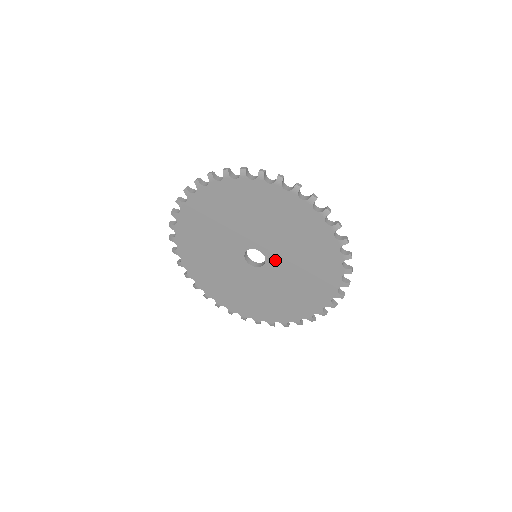
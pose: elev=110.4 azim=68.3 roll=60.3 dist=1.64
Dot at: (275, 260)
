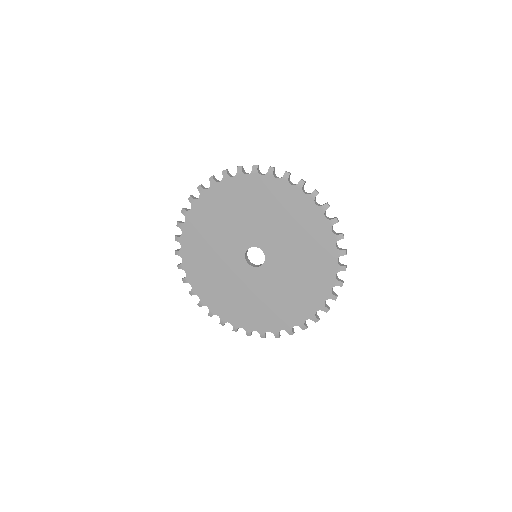
Dot at: (274, 262)
